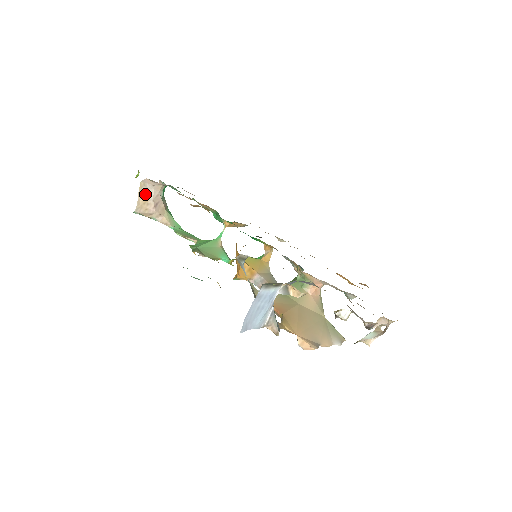
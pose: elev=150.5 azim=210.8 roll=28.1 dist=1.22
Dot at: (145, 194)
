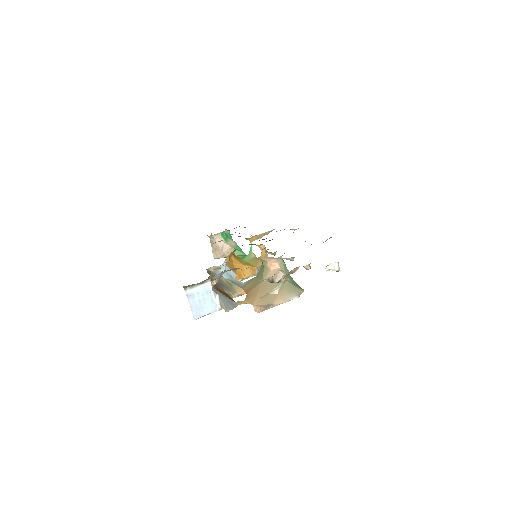
Dot at: (214, 245)
